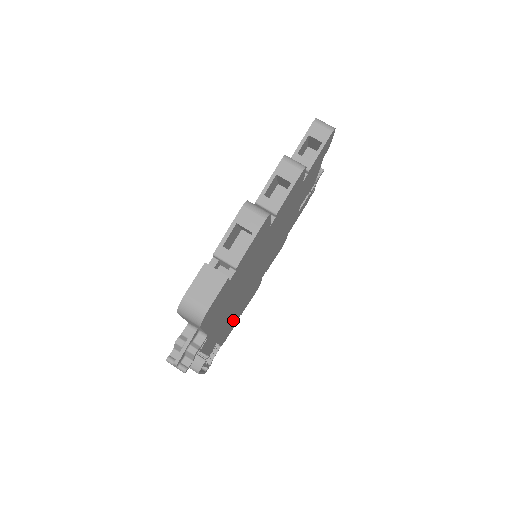
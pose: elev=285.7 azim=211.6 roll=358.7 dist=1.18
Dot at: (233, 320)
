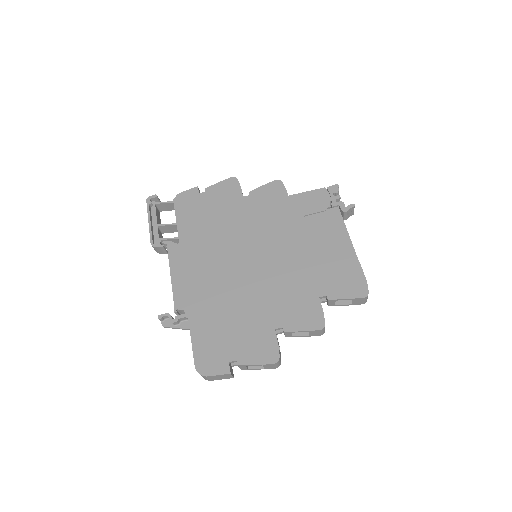
Dot at: occluded
